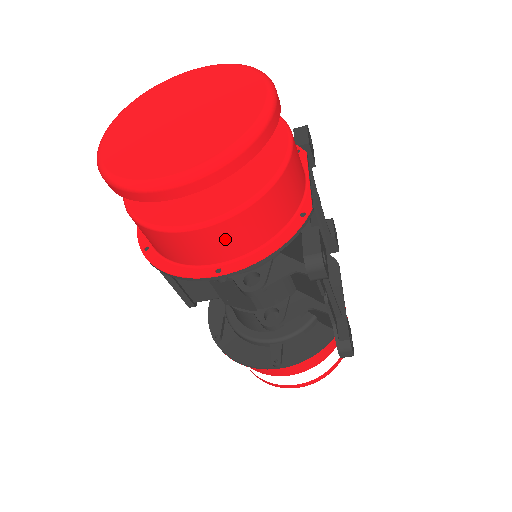
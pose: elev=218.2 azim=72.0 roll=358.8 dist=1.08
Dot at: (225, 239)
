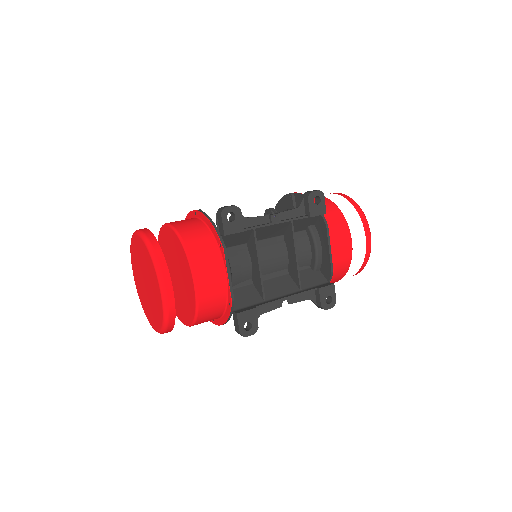
Dot at: occluded
